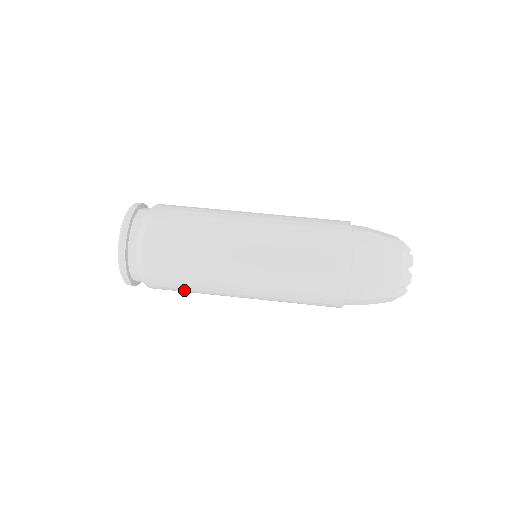
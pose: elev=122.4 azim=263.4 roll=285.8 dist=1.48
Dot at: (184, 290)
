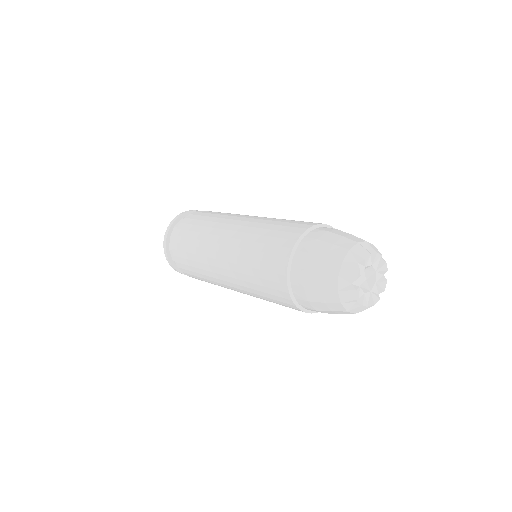
Dot at: (190, 242)
